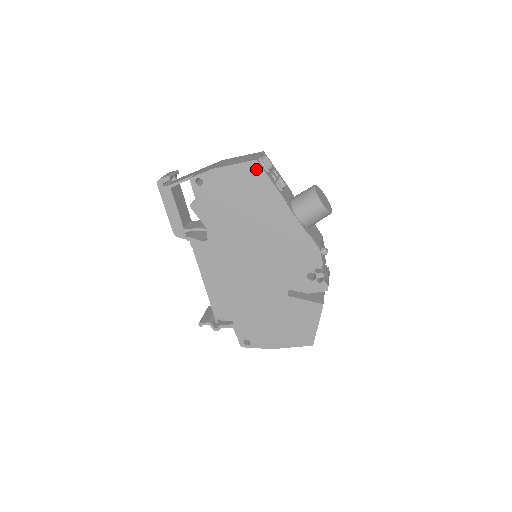
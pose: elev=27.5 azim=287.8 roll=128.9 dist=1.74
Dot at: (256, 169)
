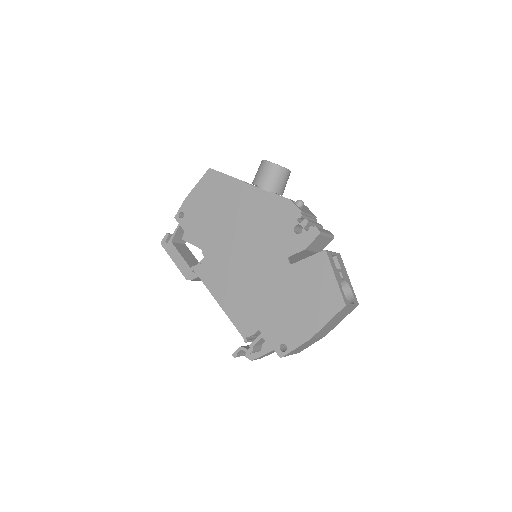
Dot at: (212, 175)
